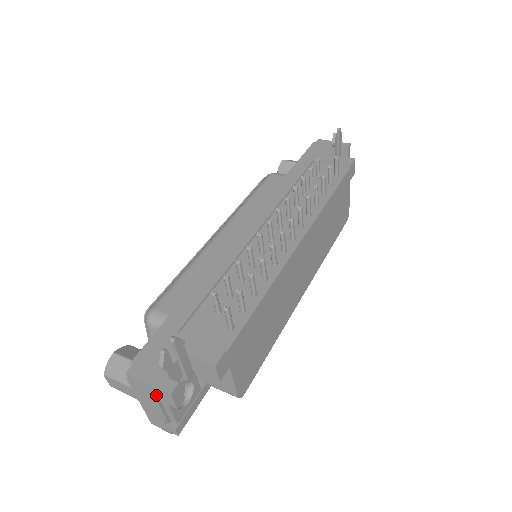
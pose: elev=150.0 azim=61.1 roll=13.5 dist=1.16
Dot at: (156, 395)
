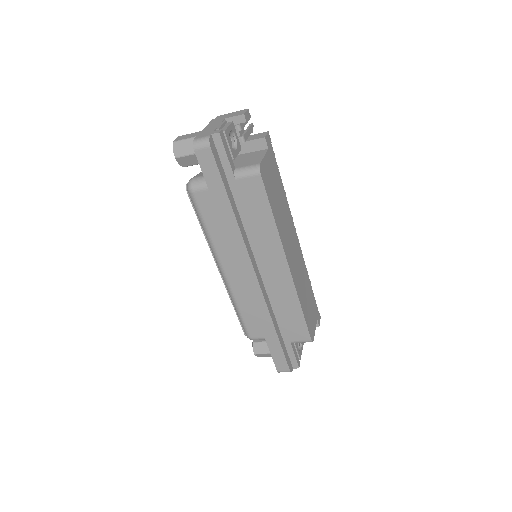
Dot at: (232, 115)
